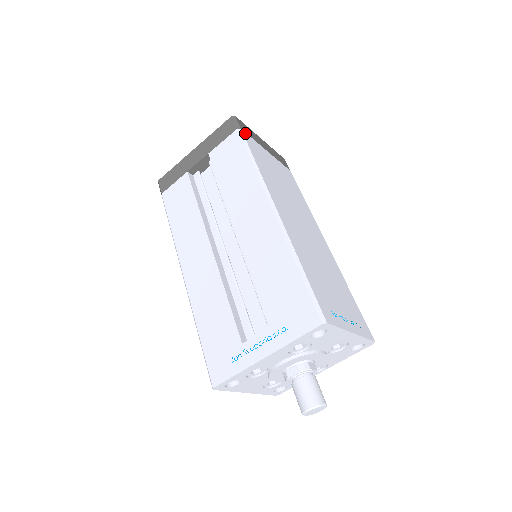
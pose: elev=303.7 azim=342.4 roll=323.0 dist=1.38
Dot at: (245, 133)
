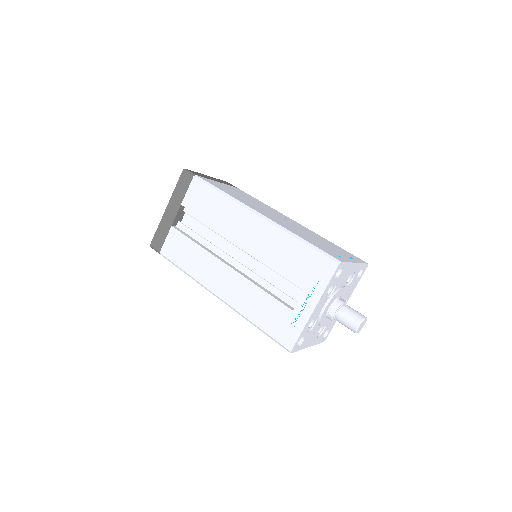
Dot at: (200, 177)
